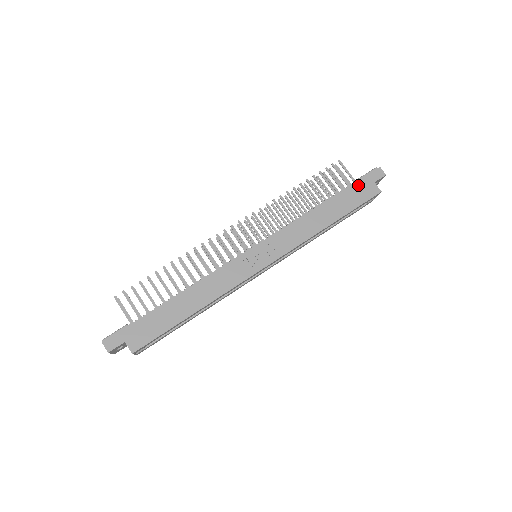
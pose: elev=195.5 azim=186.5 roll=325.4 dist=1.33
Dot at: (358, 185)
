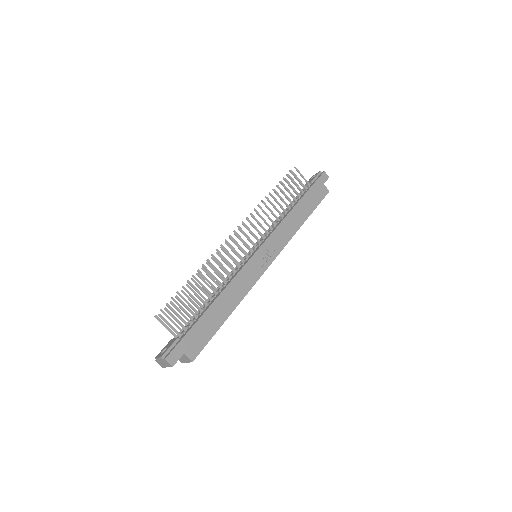
Dot at: (314, 187)
